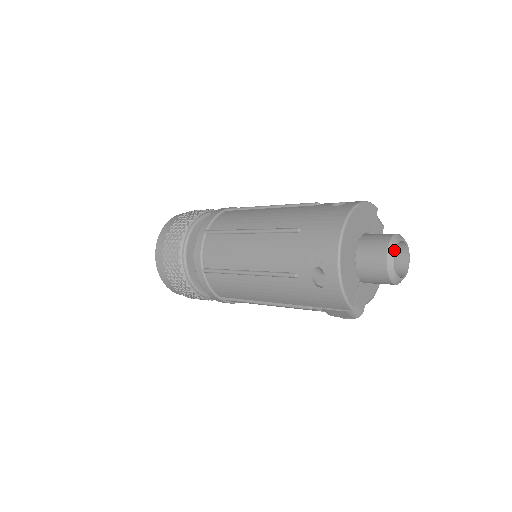
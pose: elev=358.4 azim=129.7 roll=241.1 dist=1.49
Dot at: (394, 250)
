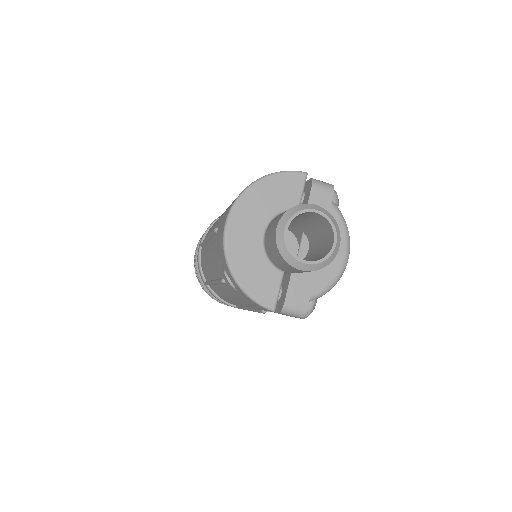
Dot at: (284, 230)
